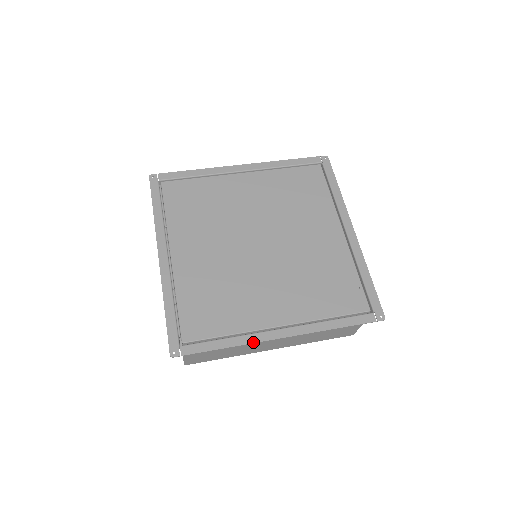
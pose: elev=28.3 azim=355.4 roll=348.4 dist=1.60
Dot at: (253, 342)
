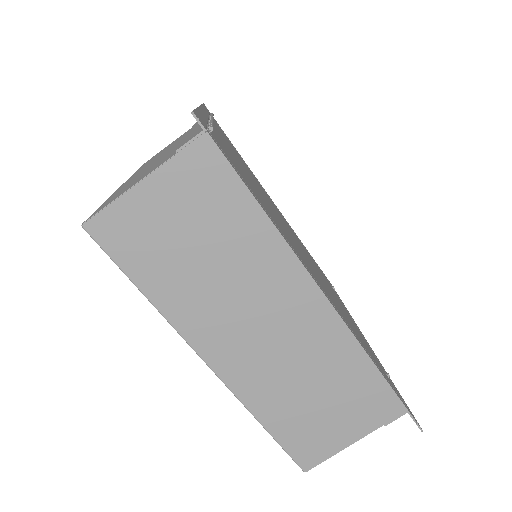
Dot at: (295, 253)
